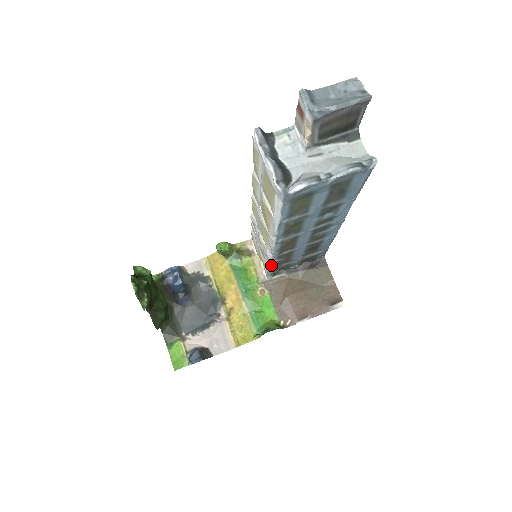
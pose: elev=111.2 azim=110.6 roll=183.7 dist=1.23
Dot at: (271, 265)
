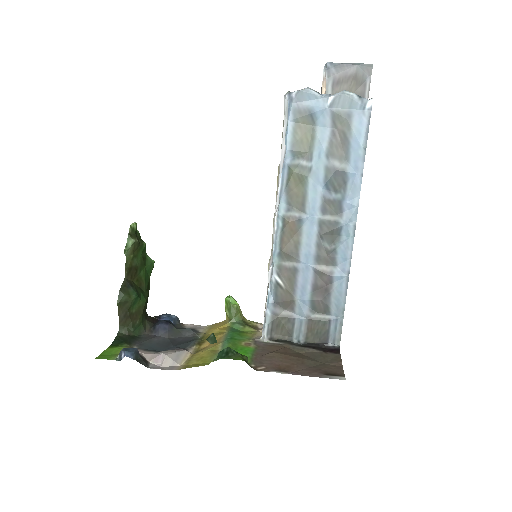
Dot at: (269, 295)
